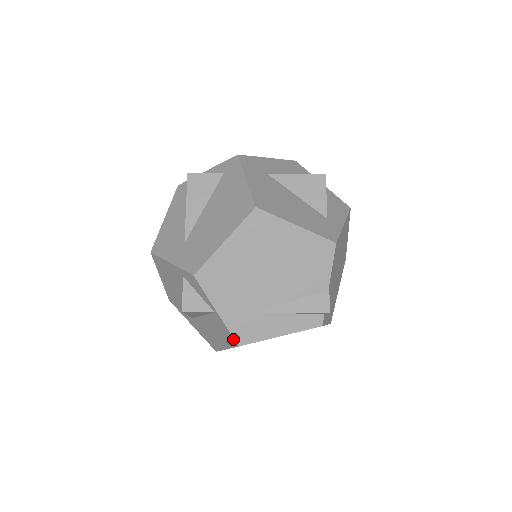
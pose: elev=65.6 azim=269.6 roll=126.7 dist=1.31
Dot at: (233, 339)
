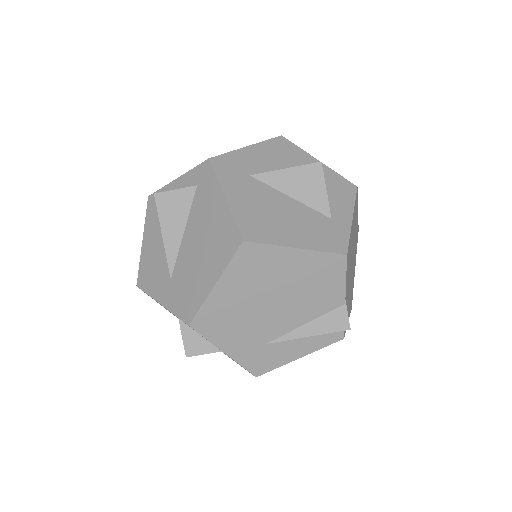
Dot at: occluded
